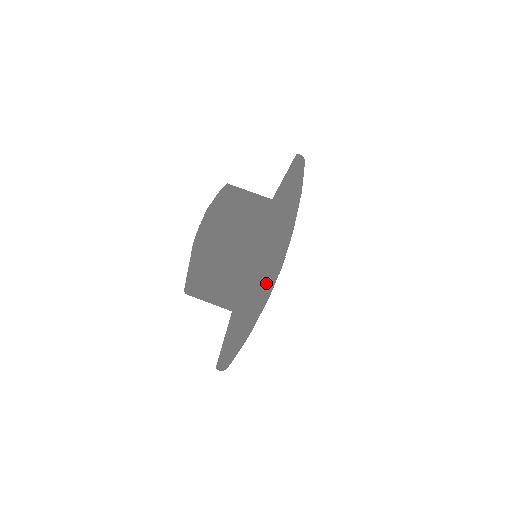
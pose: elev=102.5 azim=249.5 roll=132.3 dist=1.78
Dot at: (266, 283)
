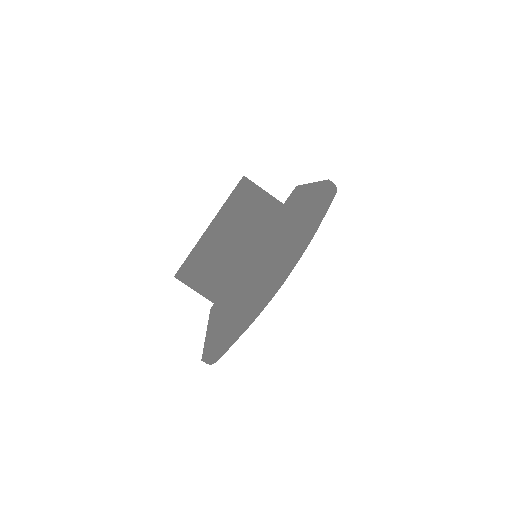
Dot at: occluded
